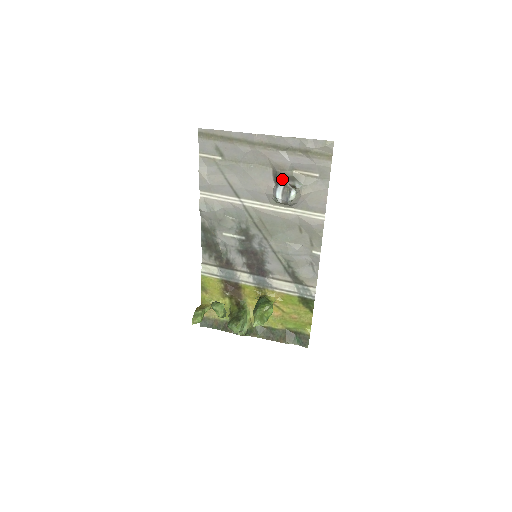
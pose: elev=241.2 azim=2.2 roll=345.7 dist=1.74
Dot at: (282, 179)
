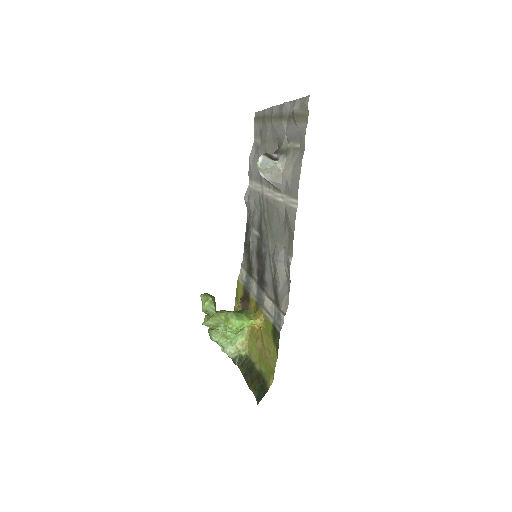
Dot at: (274, 152)
